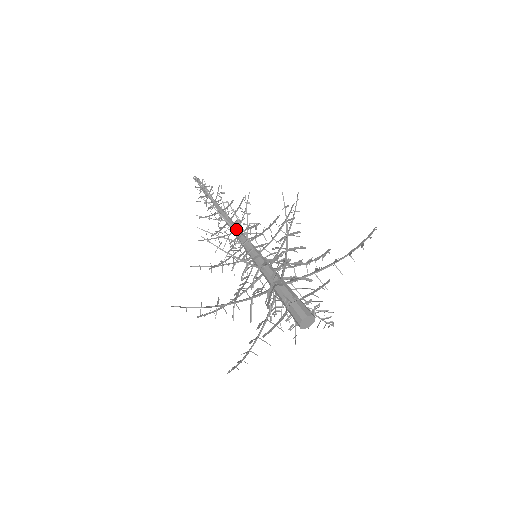
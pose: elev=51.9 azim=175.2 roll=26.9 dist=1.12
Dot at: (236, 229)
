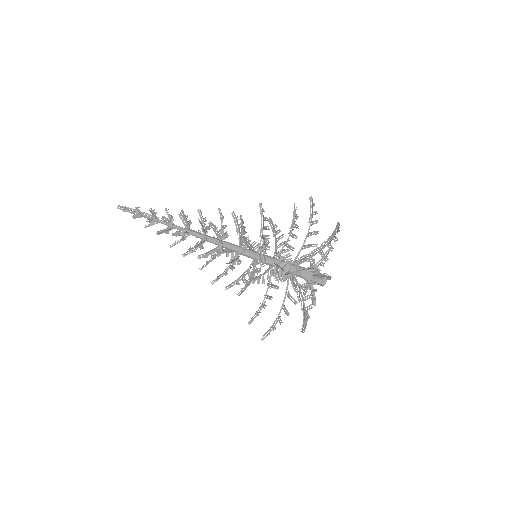
Dot at: (224, 243)
